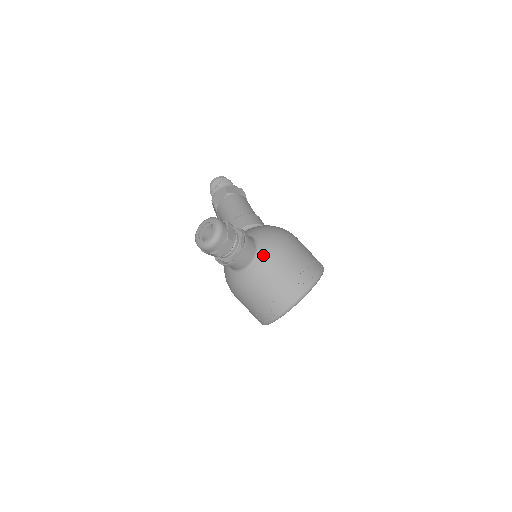
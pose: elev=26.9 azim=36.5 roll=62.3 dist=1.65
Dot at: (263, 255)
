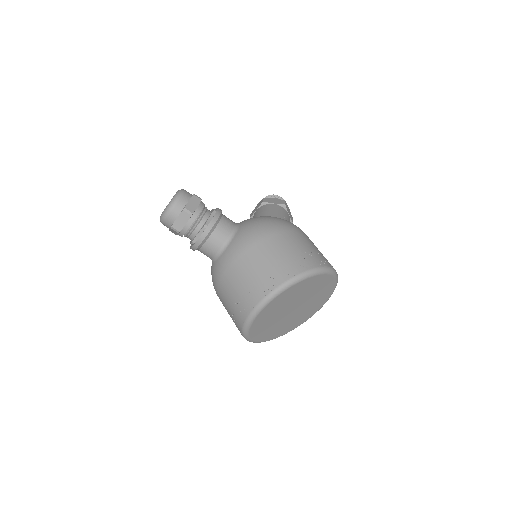
Dot at: (237, 238)
